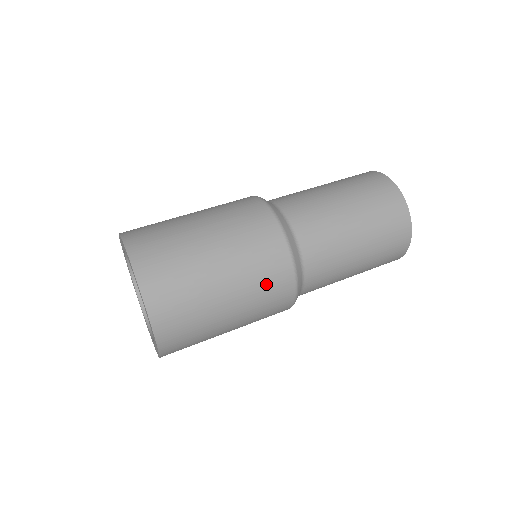
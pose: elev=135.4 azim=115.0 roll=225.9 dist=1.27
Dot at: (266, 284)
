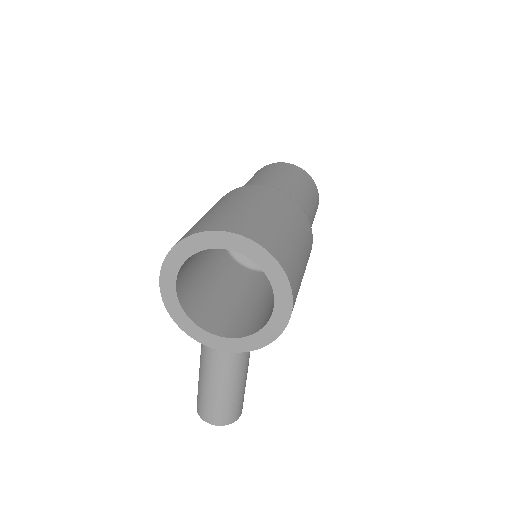
Dot at: (280, 202)
